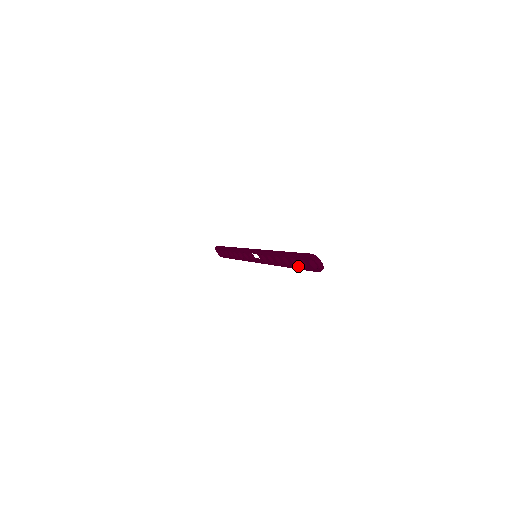
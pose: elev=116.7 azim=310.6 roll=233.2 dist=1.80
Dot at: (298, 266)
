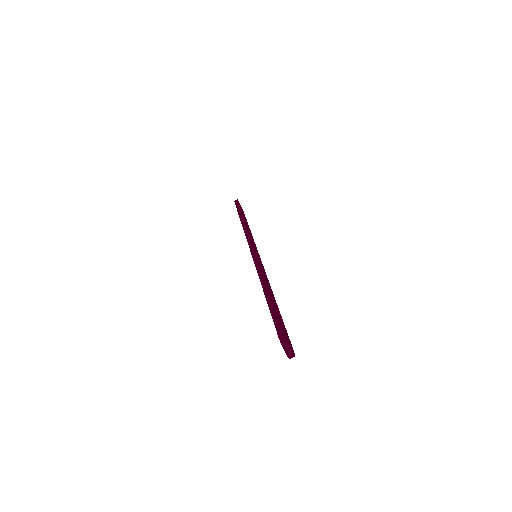
Dot at: occluded
